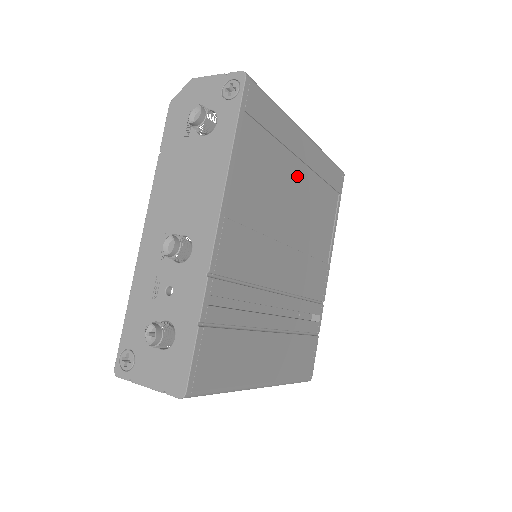
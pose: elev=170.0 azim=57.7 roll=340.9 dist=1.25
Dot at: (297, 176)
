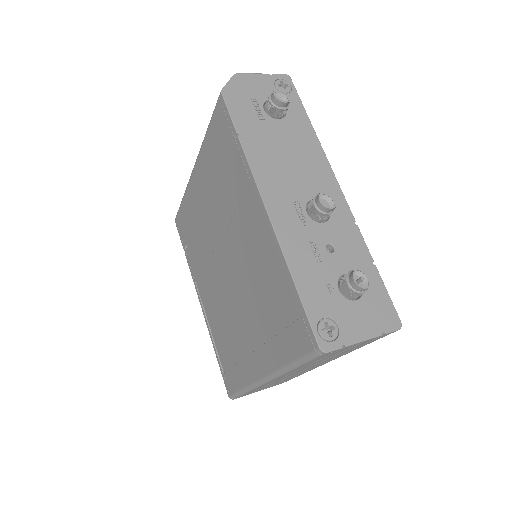
Dot at: occluded
